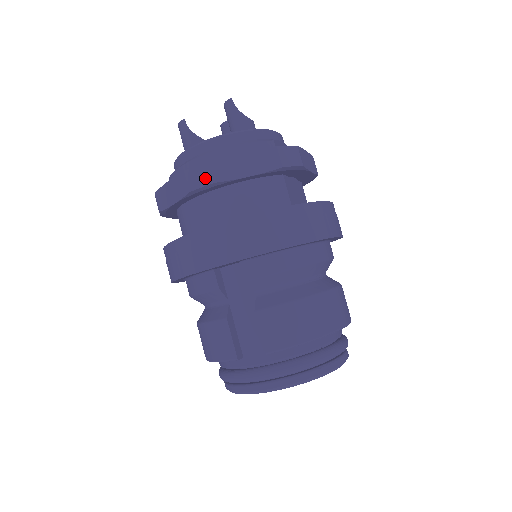
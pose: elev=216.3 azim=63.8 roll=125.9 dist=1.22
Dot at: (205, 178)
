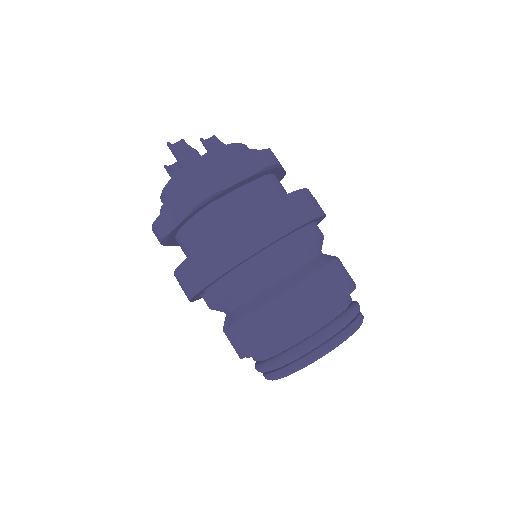
Dot at: (158, 236)
